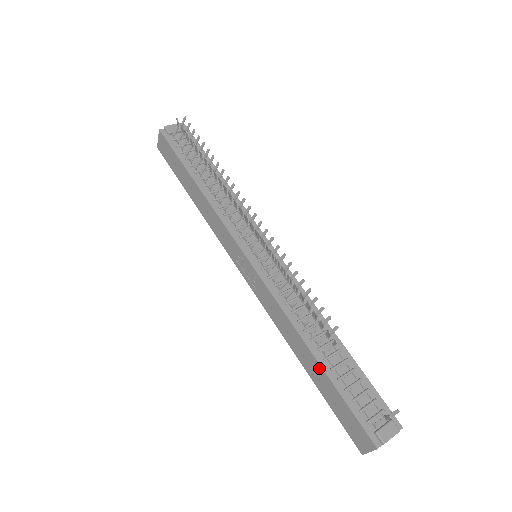
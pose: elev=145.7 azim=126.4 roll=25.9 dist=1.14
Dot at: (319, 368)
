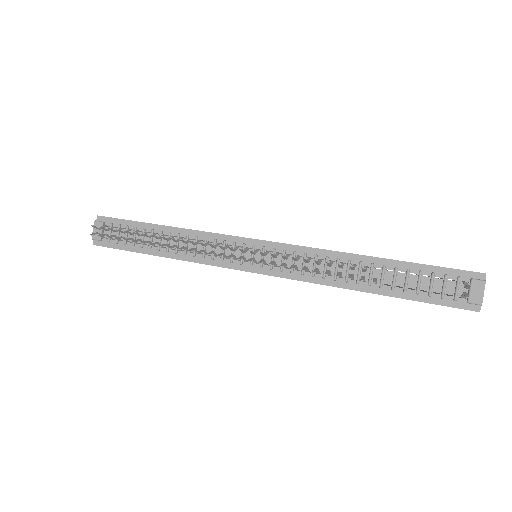
Dot at: (383, 295)
